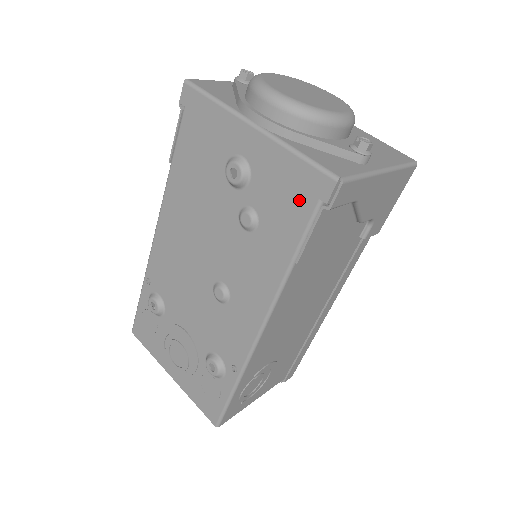
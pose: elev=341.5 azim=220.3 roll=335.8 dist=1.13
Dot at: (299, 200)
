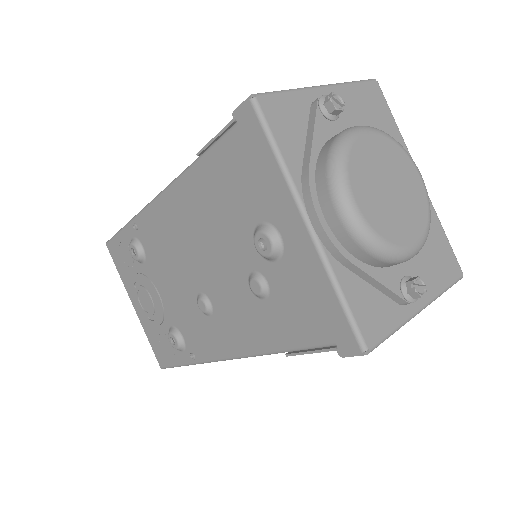
Dot at: (317, 324)
